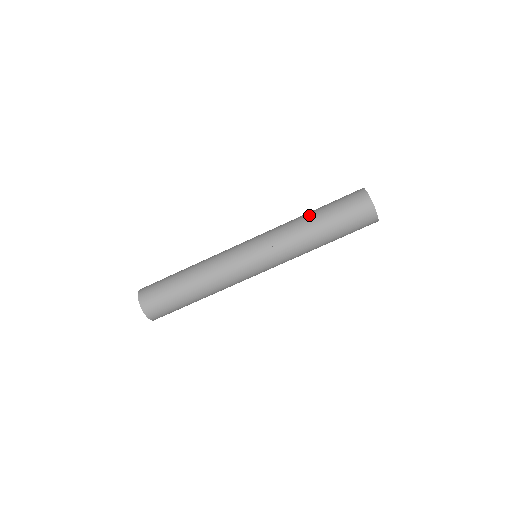
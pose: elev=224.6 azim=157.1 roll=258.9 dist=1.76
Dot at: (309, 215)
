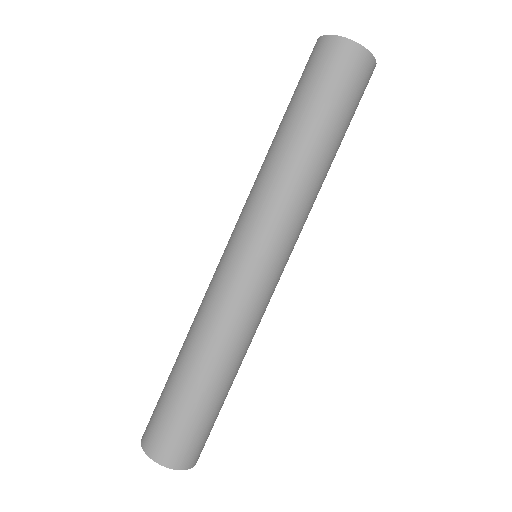
Dot at: (292, 140)
